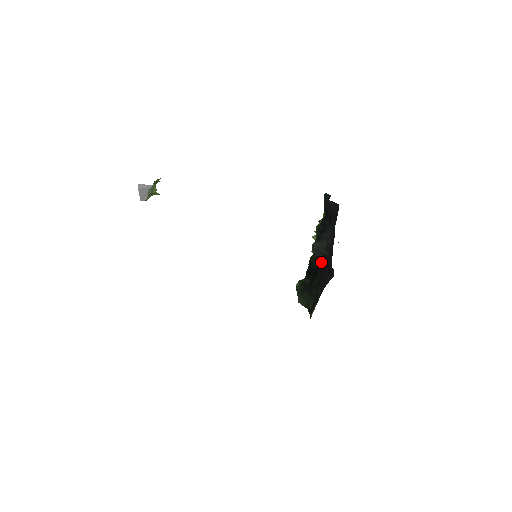
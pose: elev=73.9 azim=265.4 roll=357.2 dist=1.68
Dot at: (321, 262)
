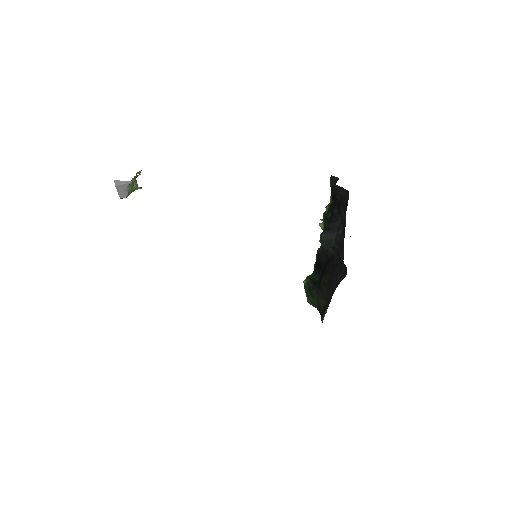
Dot at: (331, 256)
